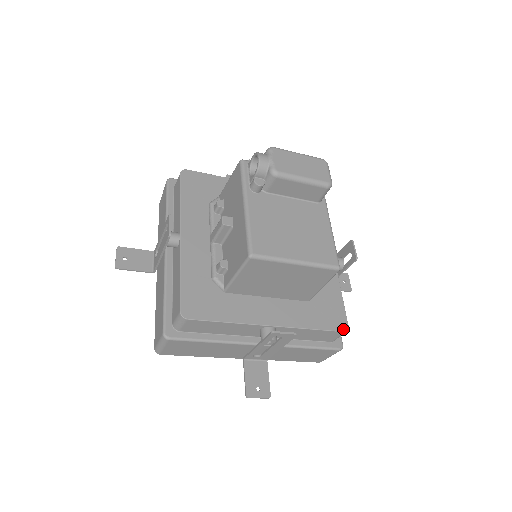
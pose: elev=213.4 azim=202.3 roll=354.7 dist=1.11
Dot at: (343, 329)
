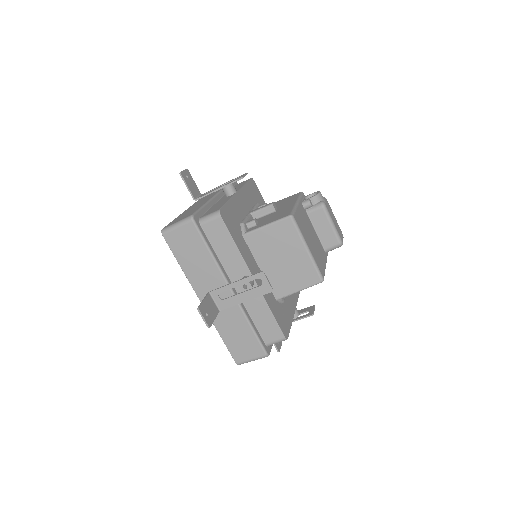
Dot at: (285, 335)
